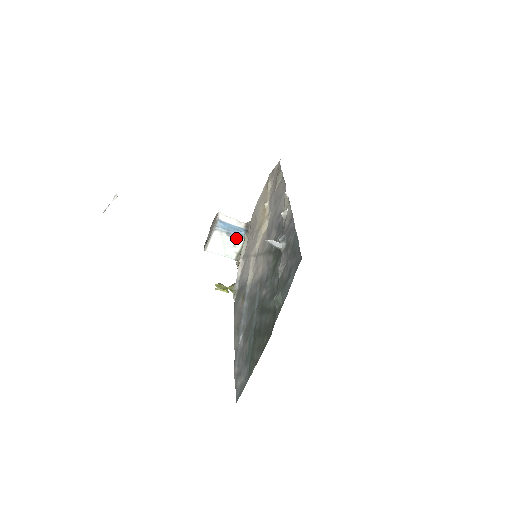
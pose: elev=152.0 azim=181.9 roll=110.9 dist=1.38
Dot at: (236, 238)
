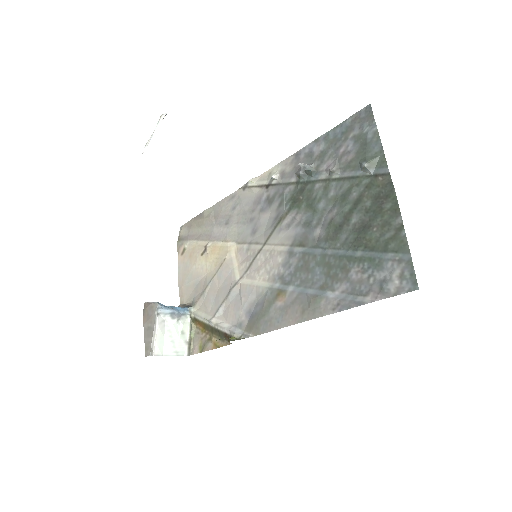
Dot at: (182, 319)
